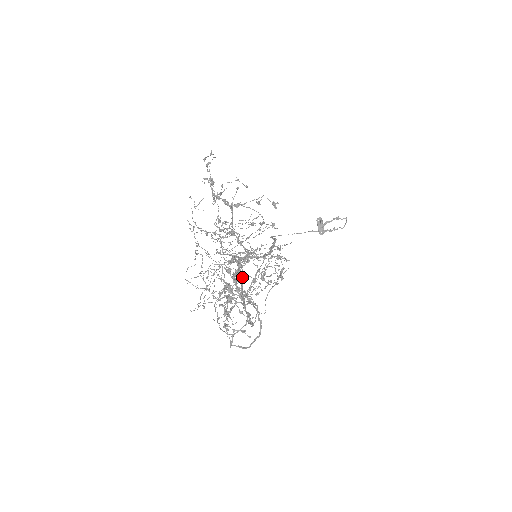
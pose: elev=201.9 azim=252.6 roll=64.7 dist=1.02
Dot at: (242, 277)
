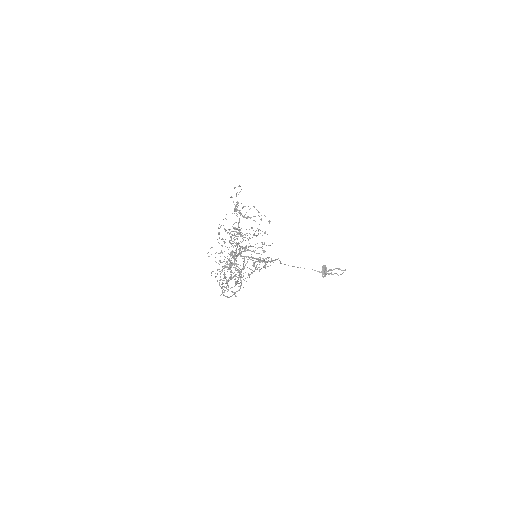
Dot at: occluded
